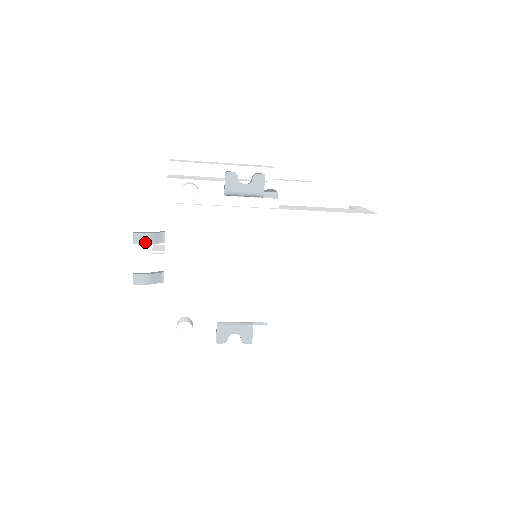
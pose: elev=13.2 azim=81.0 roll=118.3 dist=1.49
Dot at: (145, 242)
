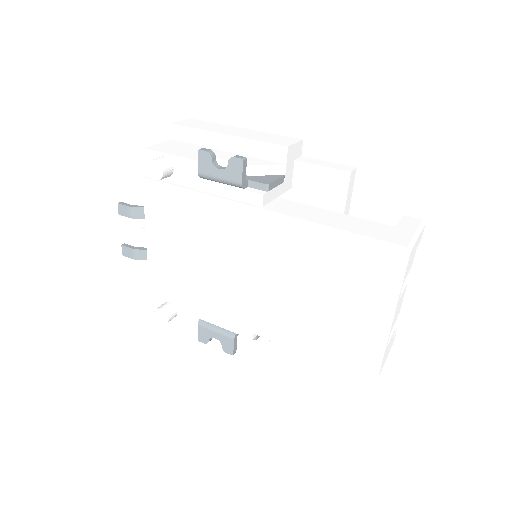
Dot at: (128, 215)
